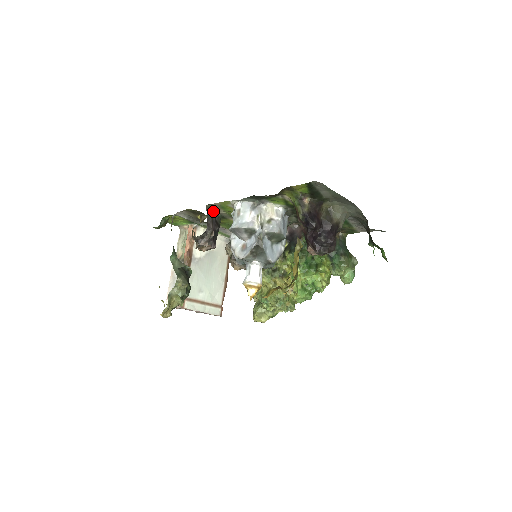
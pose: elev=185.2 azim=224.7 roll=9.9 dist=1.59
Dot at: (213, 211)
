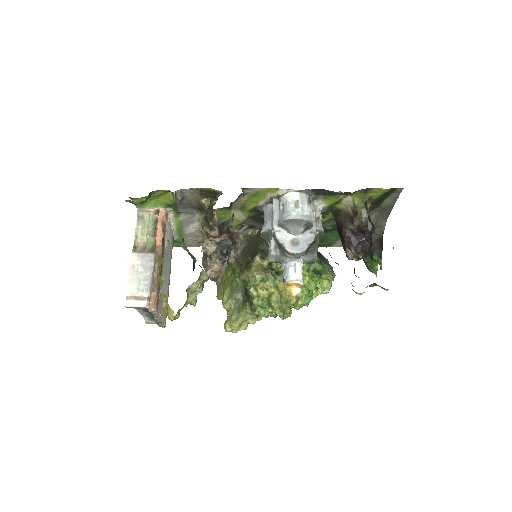
Dot at: occluded
